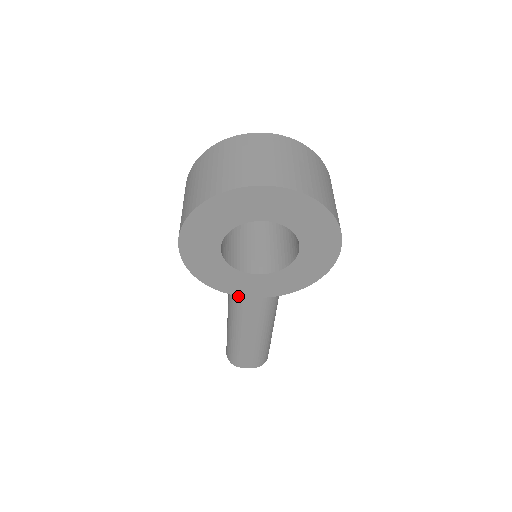
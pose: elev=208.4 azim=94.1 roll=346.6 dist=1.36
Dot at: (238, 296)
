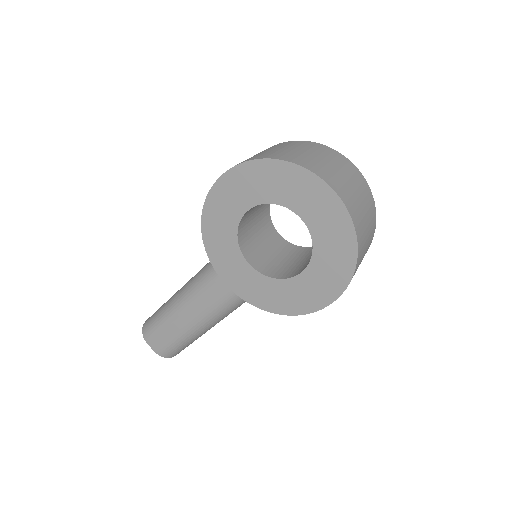
Dot at: (213, 270)
